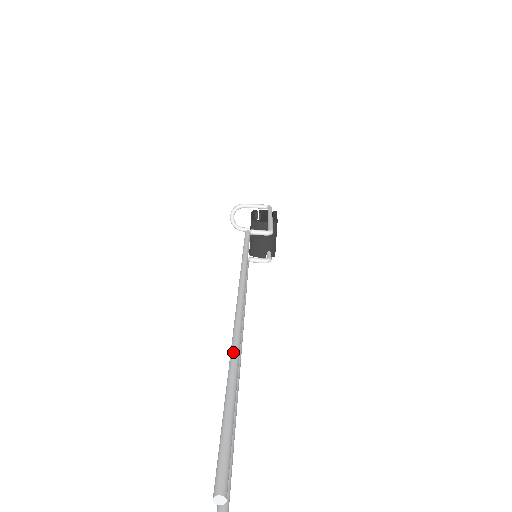
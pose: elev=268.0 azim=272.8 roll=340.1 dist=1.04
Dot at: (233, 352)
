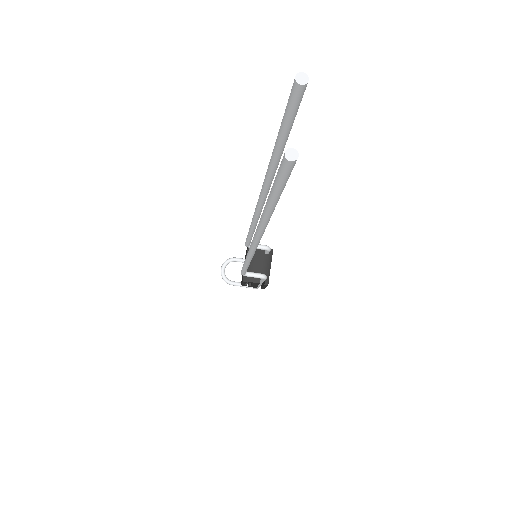
Dot at: occluded
